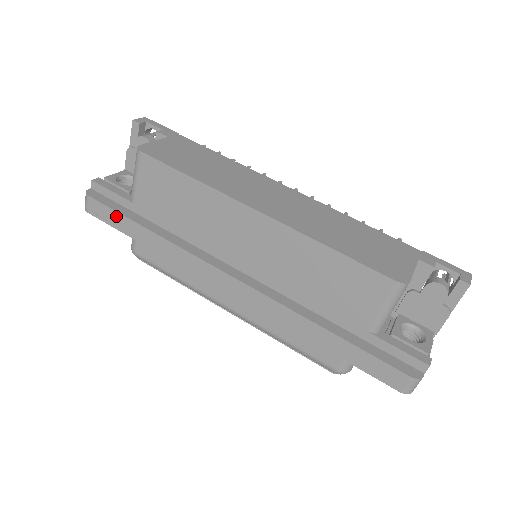
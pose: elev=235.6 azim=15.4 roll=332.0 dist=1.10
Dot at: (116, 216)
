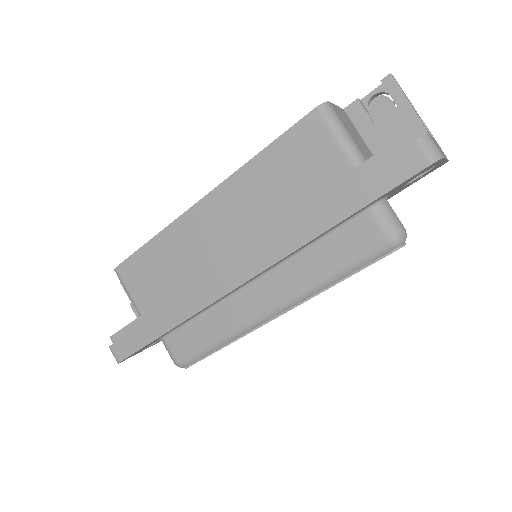
Dot at: (135, 335)
